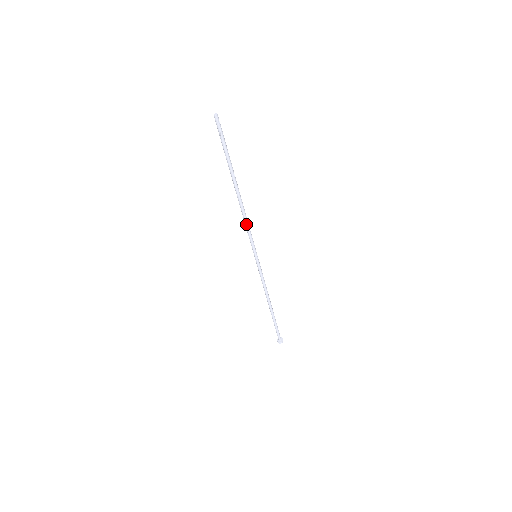
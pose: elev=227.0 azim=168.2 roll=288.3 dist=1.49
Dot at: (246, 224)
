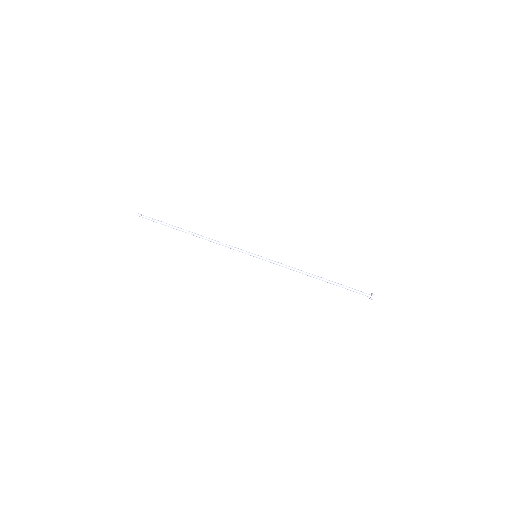
Dot at: (222, 244)
